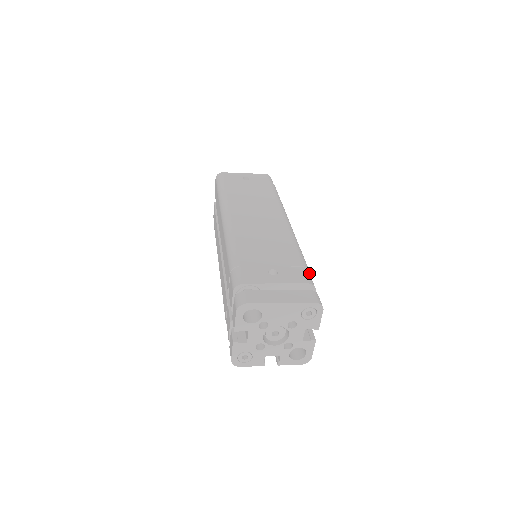
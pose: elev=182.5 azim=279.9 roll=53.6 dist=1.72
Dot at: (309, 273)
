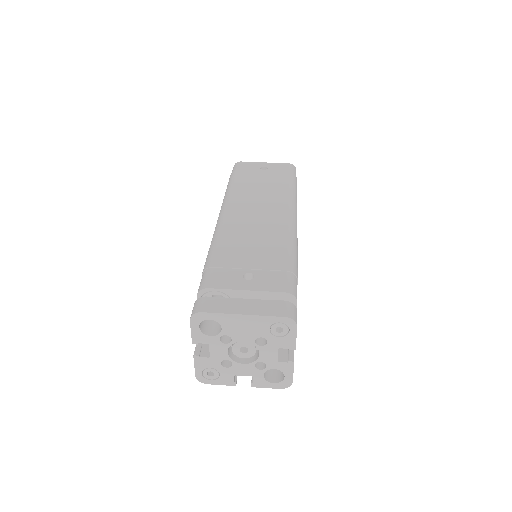
Dot at: (295, 280)
